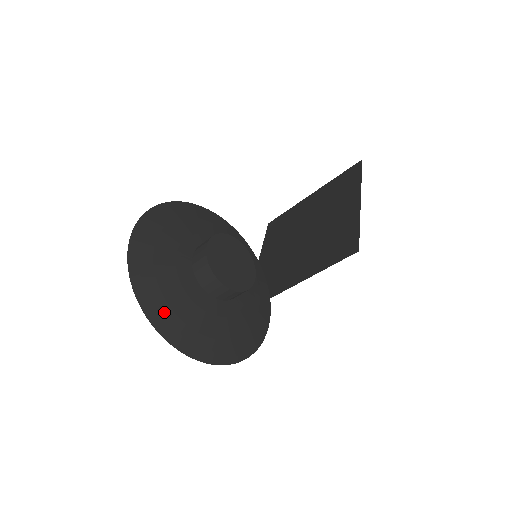
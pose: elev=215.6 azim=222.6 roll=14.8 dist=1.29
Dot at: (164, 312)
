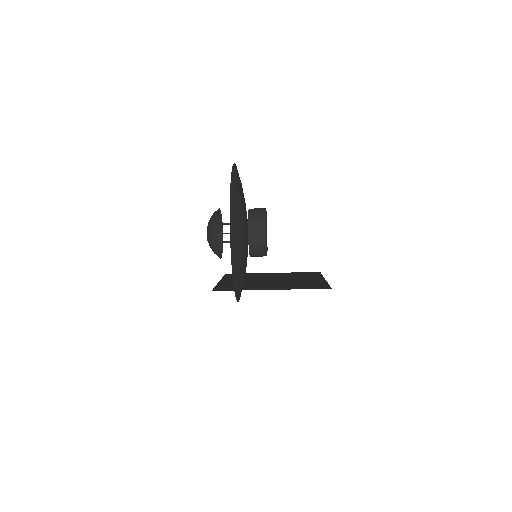
Dot at: (235, 210)
